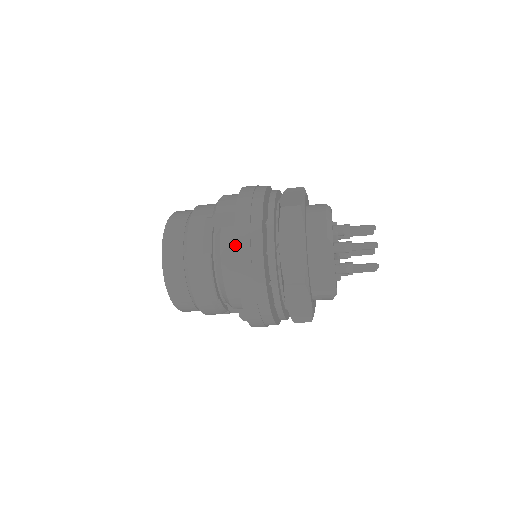
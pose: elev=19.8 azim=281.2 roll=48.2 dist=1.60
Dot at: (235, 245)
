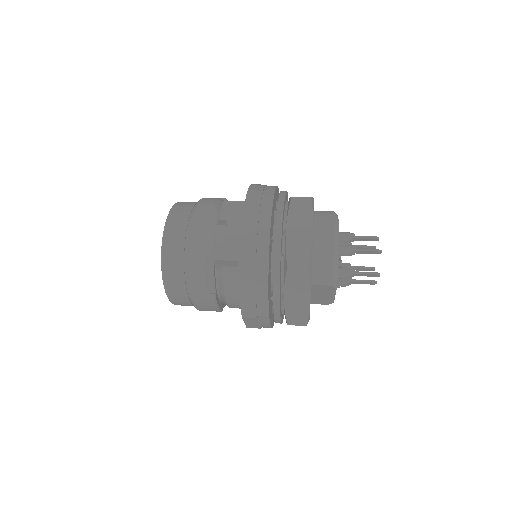
Dot at: (241, 304)
